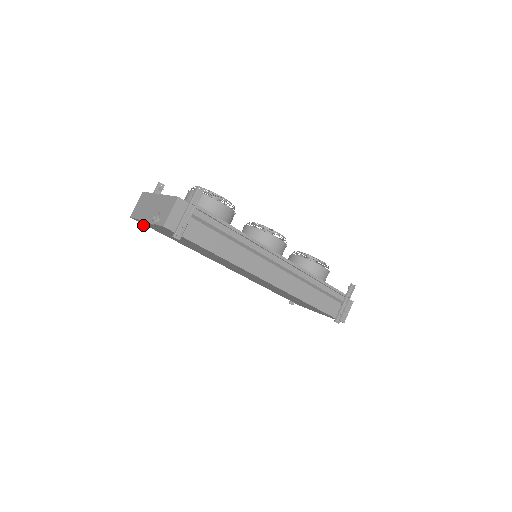
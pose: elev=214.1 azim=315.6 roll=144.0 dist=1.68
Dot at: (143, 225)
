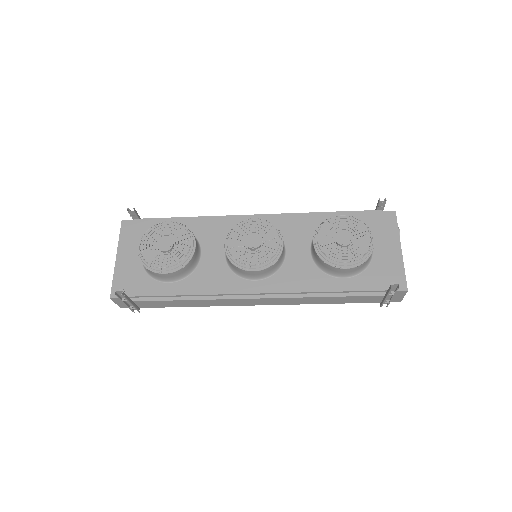
Dot at: occluded
